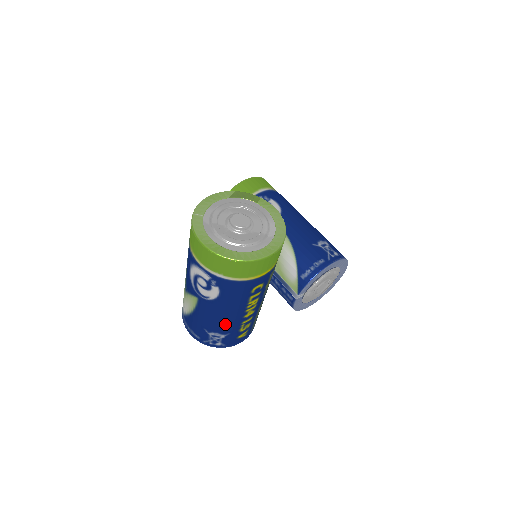
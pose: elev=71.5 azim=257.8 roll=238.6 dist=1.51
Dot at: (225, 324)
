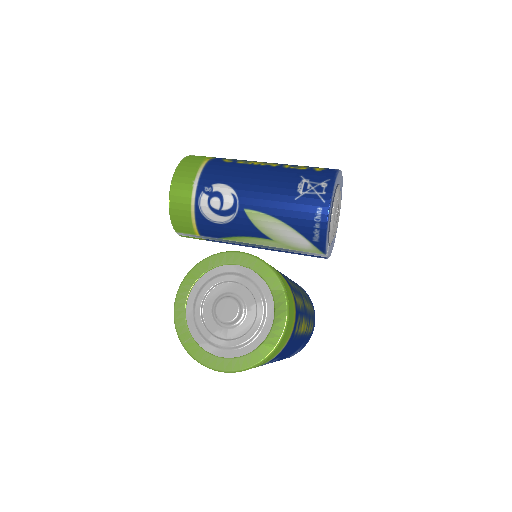
Dot at: (294, 351)
